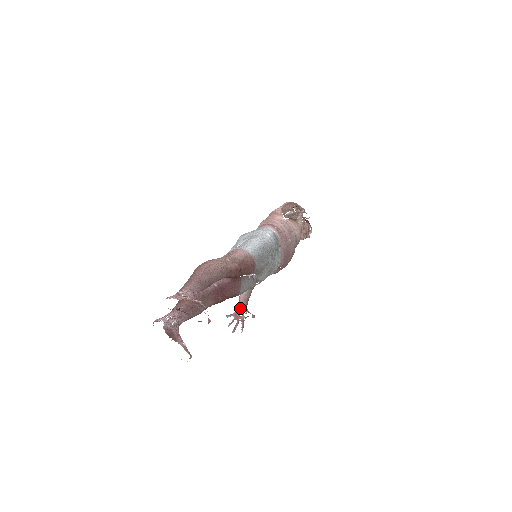
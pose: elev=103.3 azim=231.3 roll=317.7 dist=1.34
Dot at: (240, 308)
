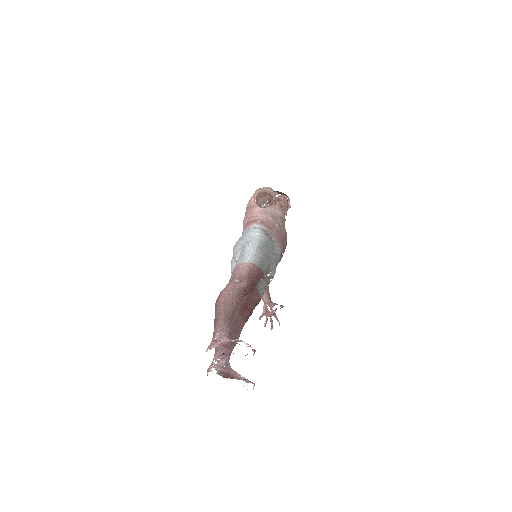
Dot at: (266, 305)
